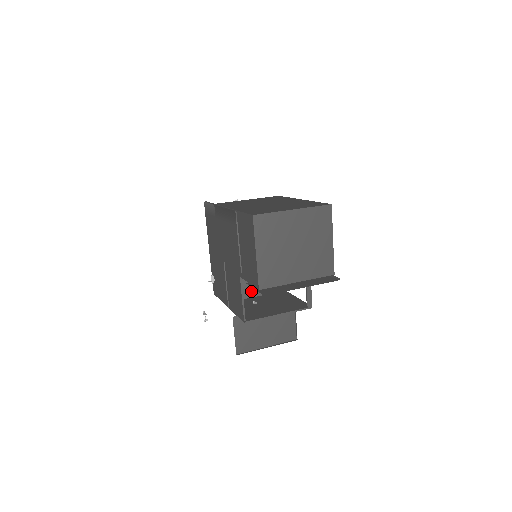
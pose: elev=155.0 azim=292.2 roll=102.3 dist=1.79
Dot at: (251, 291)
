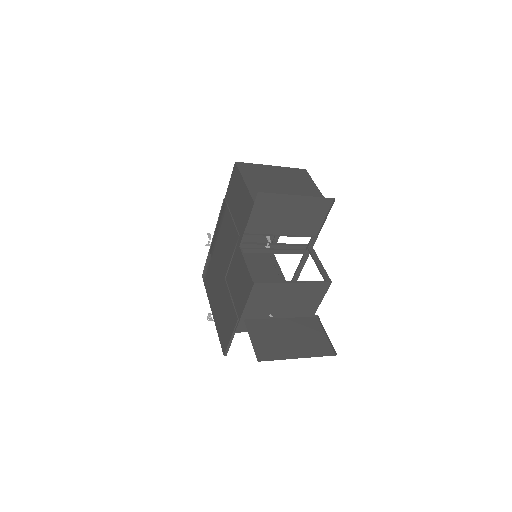
Dot at: occluded
